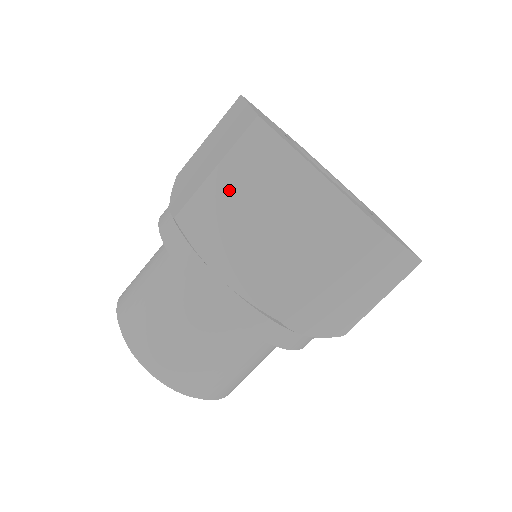
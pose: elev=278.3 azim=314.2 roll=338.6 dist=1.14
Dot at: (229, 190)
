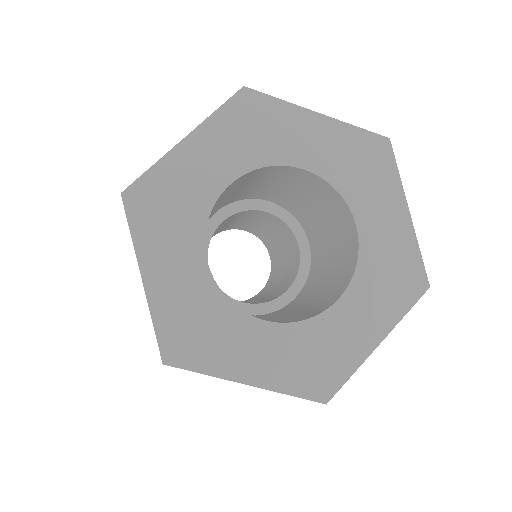
Dot at: occluded
